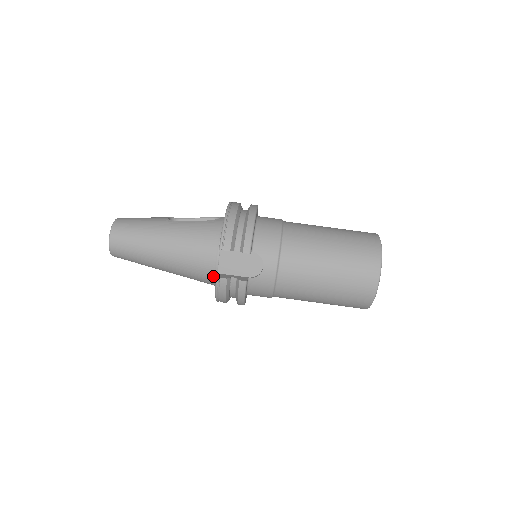
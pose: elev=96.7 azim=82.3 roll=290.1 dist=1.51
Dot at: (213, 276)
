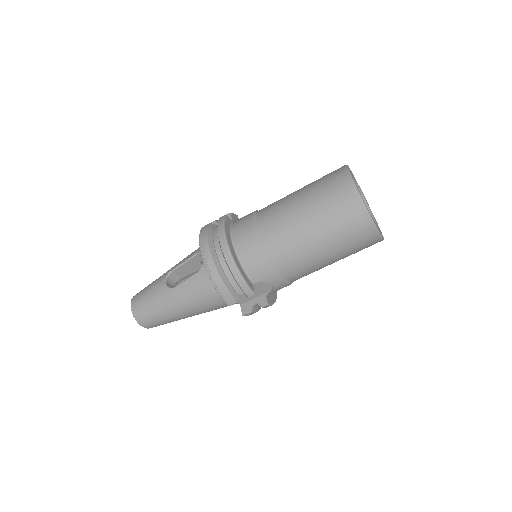
Dot at: occluded
